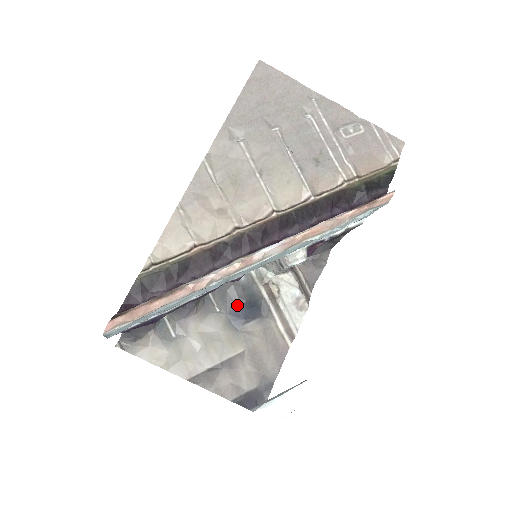
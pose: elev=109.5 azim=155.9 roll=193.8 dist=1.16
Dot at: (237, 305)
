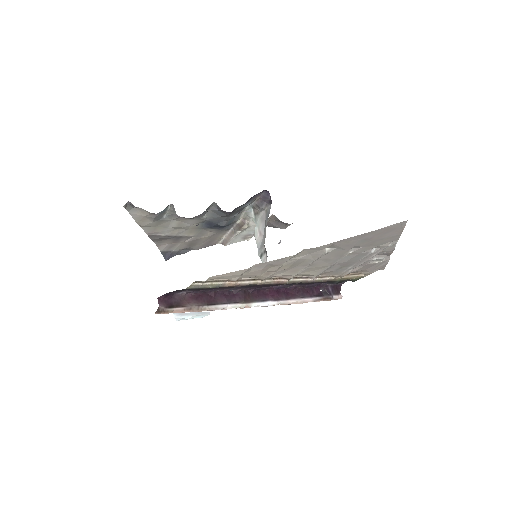
Dot at: (217, 223)
